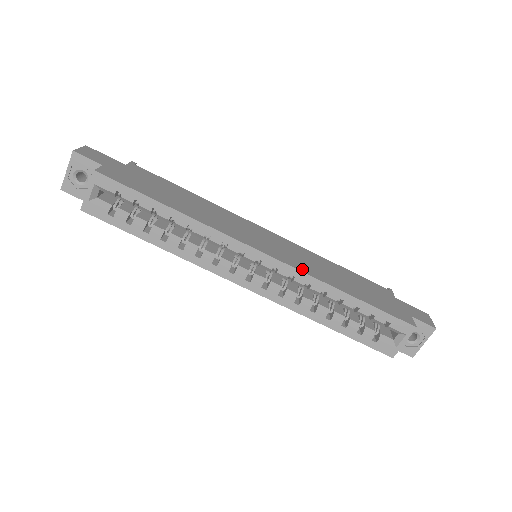
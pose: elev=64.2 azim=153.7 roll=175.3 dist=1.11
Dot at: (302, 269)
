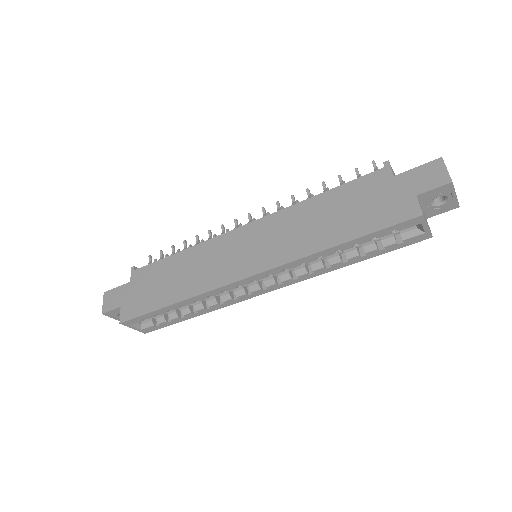
Dot at: (285, 259)
